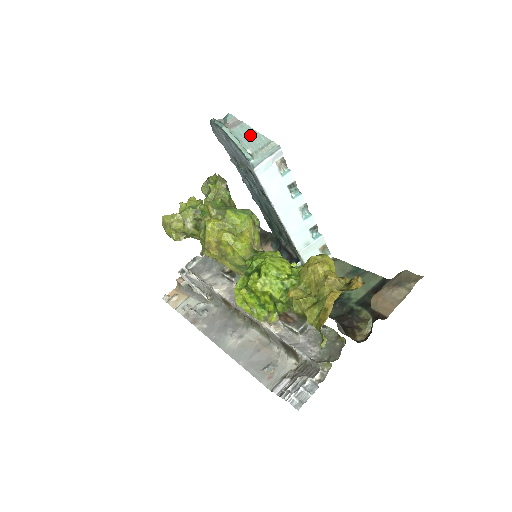
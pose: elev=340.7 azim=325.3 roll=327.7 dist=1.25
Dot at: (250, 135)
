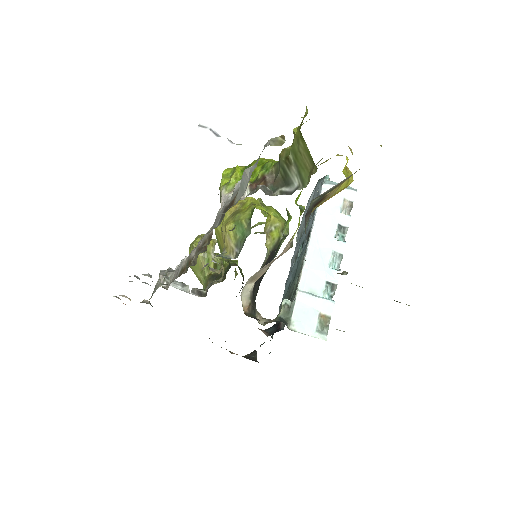
Dot at: occluded
